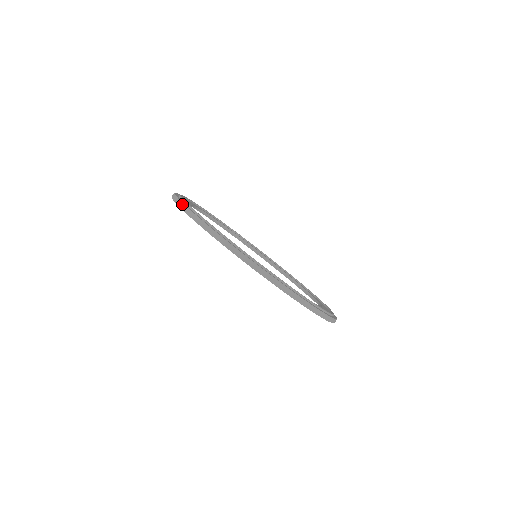
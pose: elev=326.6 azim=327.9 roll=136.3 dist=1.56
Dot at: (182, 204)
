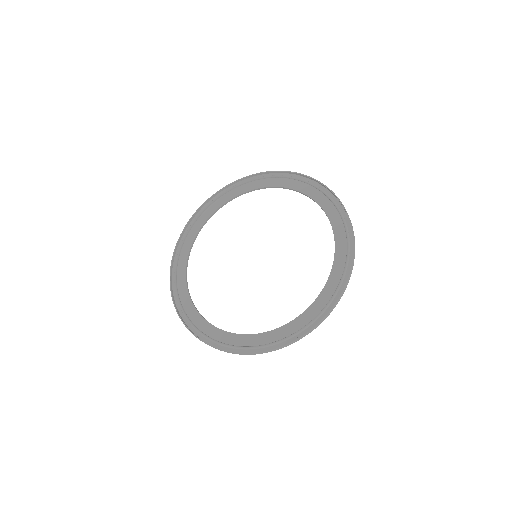
Dot at: (255, 176)
